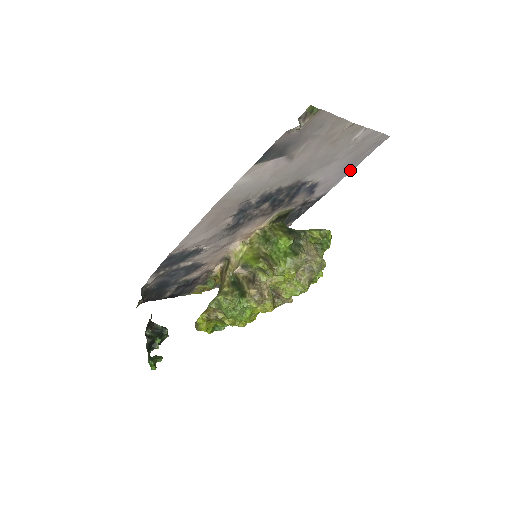
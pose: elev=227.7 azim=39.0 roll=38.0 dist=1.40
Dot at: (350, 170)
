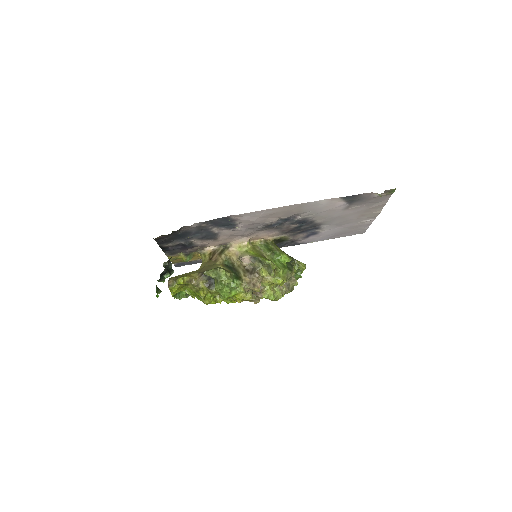
Dot at: (331, 238)
